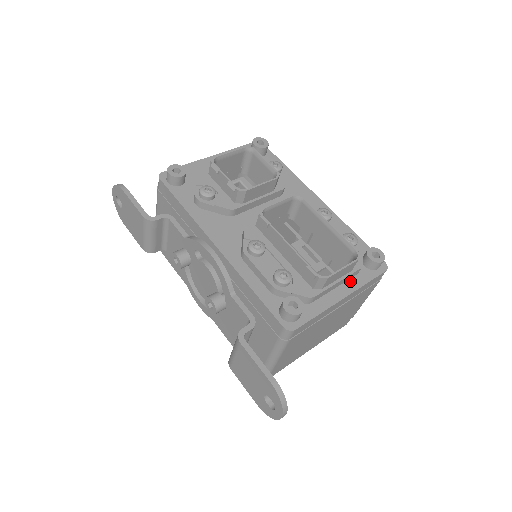
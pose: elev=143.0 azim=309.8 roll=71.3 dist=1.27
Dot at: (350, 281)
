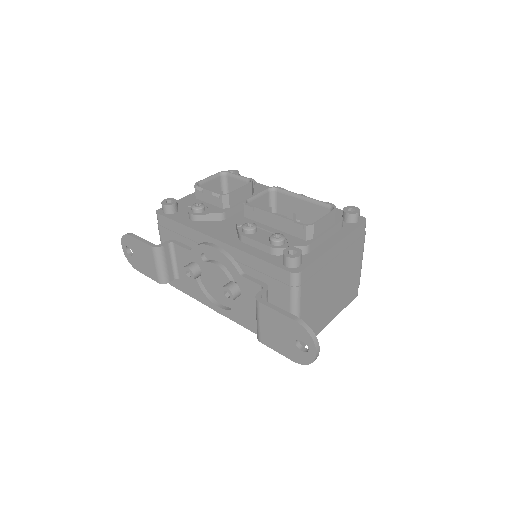
Dot at: (337, 234)
